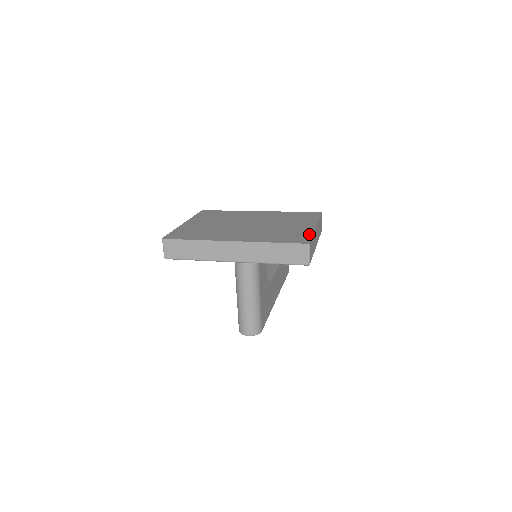
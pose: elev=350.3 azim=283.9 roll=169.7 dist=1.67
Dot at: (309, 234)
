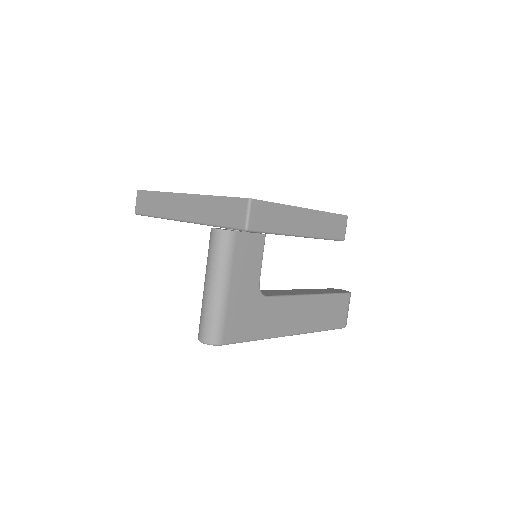
Dot at: occluded
